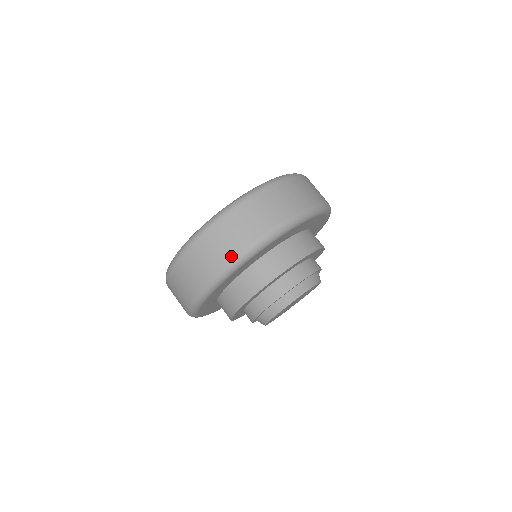
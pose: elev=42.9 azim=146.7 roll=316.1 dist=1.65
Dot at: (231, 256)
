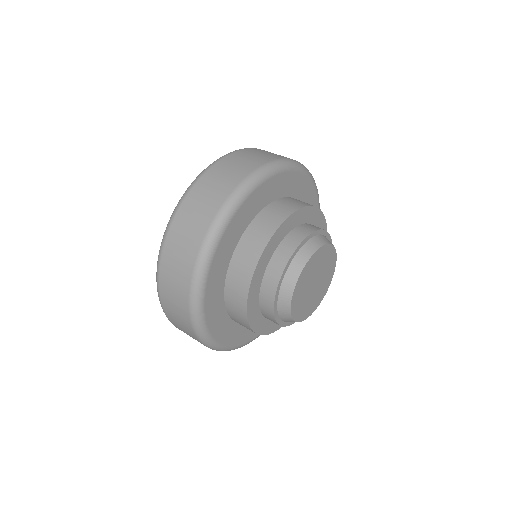
Dot at: (197, 247)
